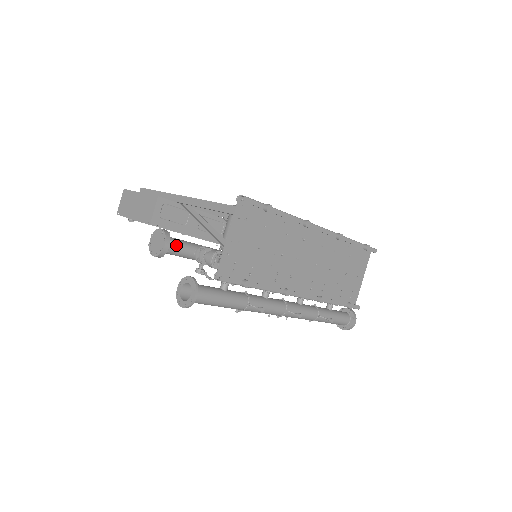
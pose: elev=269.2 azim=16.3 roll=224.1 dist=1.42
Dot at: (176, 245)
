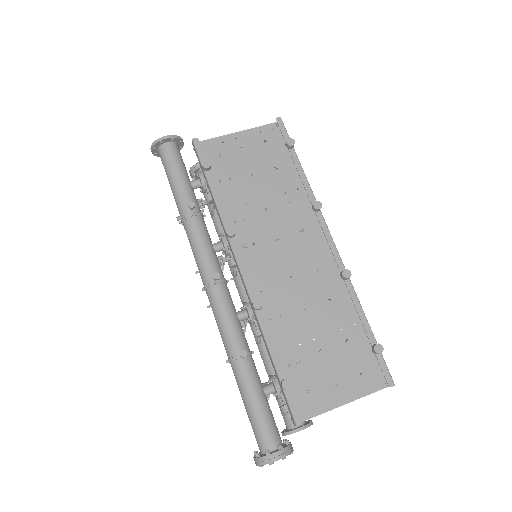
Dot at: occluded
